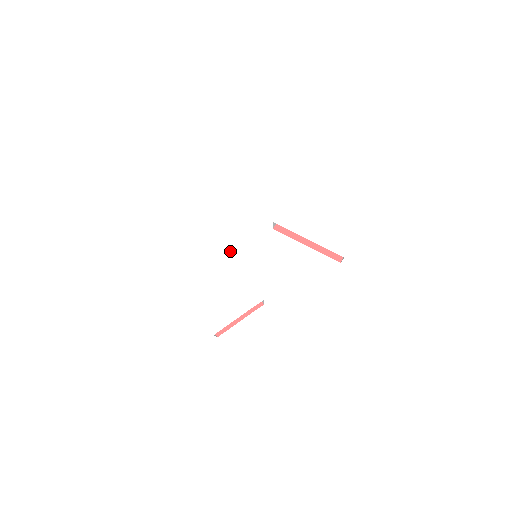
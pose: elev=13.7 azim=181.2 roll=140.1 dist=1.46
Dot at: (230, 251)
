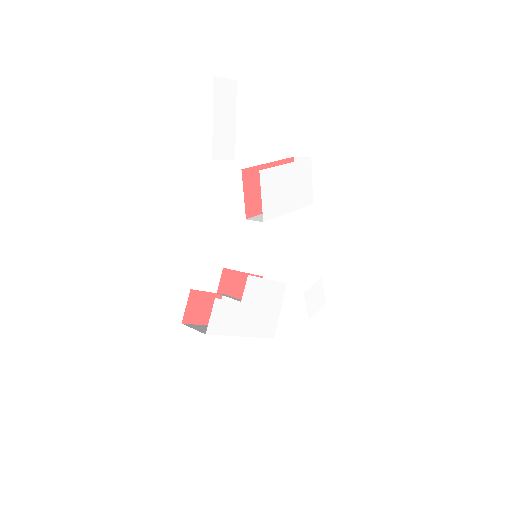
Dot at: (250, 276)
